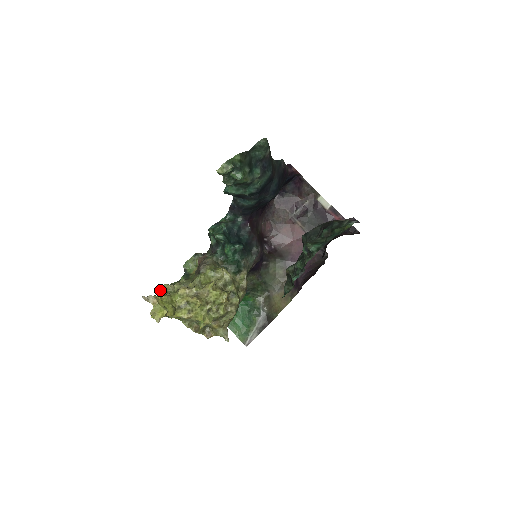
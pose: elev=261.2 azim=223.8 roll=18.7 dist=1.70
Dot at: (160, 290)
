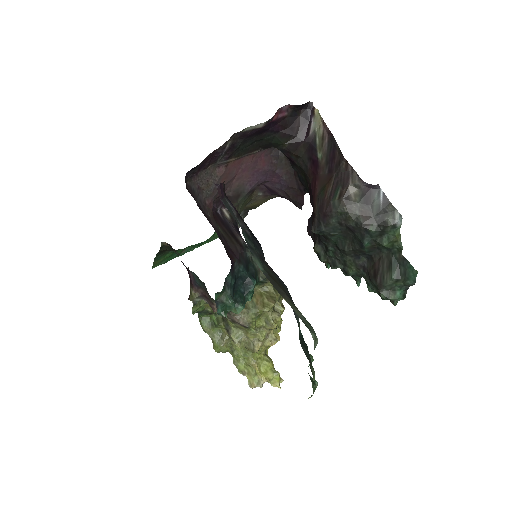
Dot at: occluded
